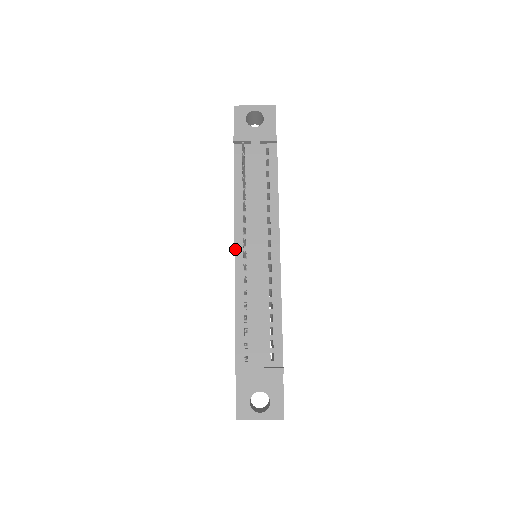
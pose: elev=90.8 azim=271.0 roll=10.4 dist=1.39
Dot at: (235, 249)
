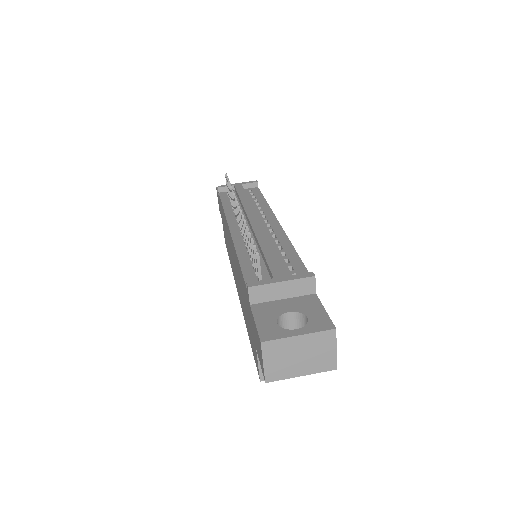
Dot at: (230, 228)
